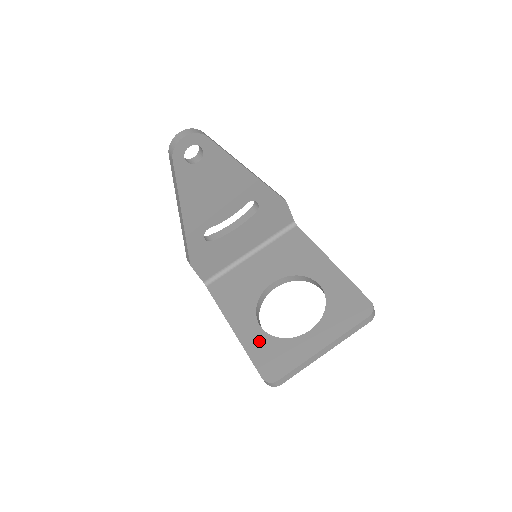
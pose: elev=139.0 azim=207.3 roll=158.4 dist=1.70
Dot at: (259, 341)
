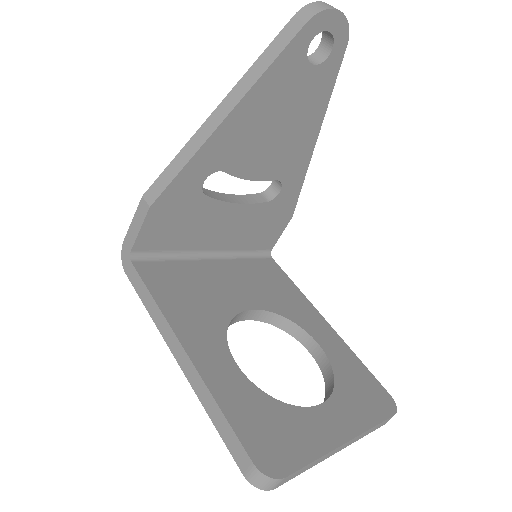
Dot at: (239, 390)
